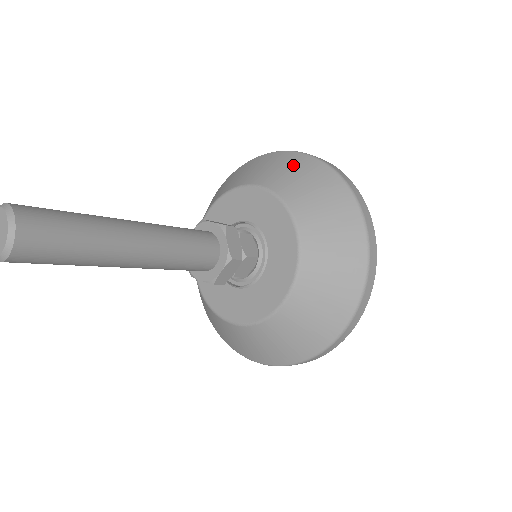
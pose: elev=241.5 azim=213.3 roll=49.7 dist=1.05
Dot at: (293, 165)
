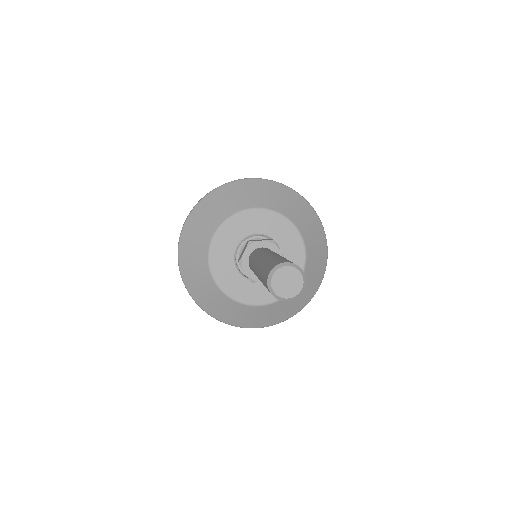
Dot at: (264, 188)
